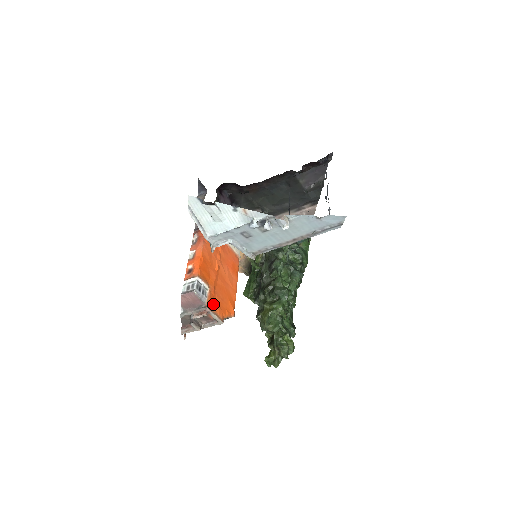
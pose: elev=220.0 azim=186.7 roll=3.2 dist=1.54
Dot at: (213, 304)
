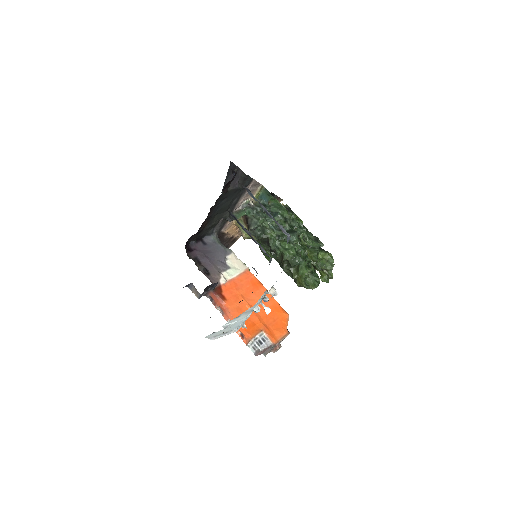
Dot at: (275, 335)
